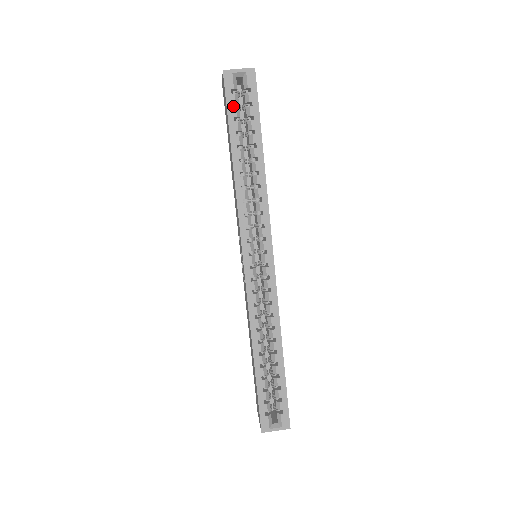
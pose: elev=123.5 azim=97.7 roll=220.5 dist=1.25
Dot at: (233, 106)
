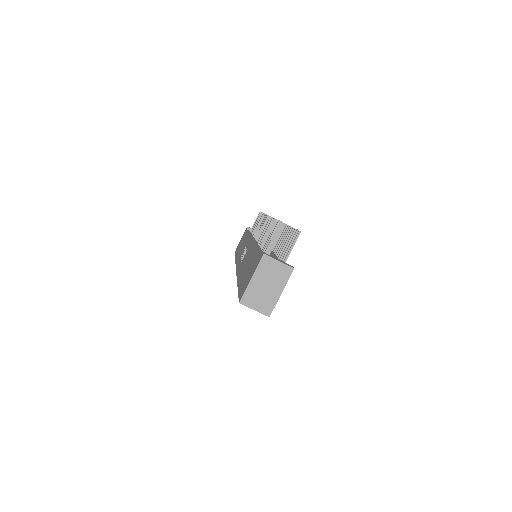
Dot at: occluded
